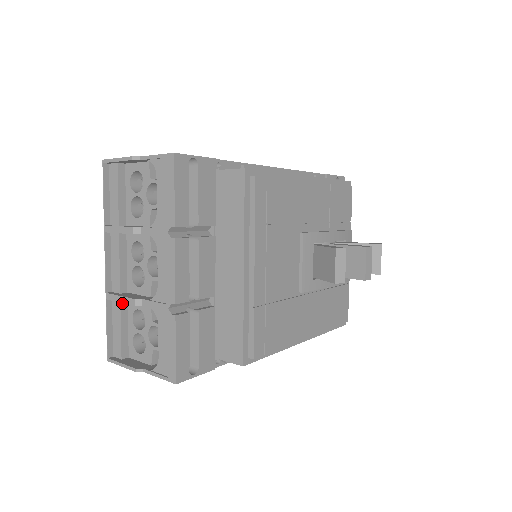
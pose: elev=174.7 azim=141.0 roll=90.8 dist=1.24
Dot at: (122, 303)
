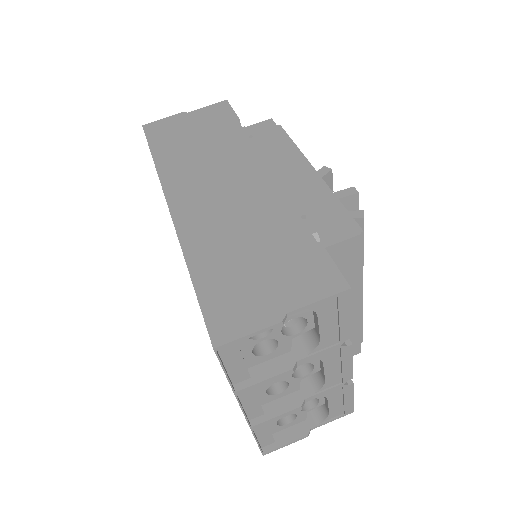
Dot at: occluded
